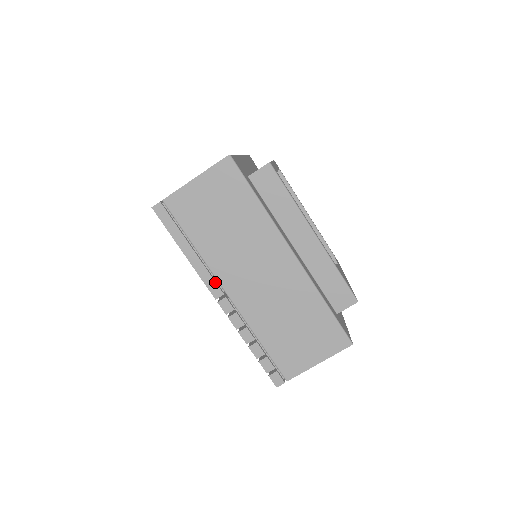
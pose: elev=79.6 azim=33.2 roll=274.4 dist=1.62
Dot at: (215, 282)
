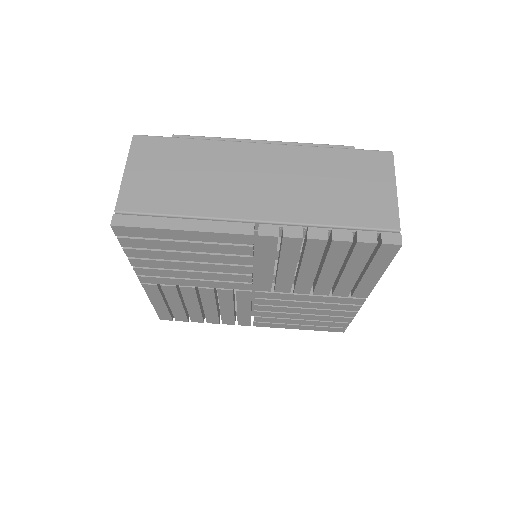
Dot at: (235, 223)
